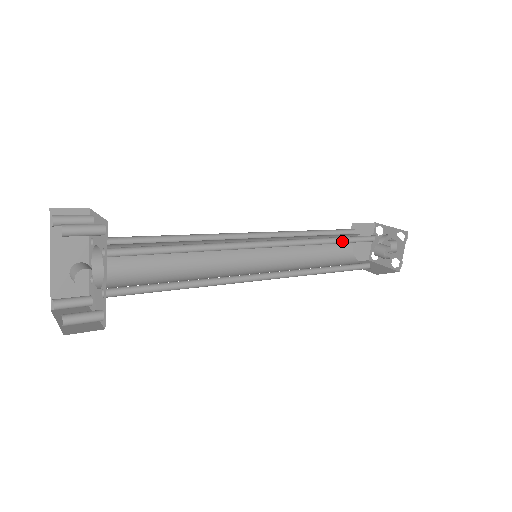
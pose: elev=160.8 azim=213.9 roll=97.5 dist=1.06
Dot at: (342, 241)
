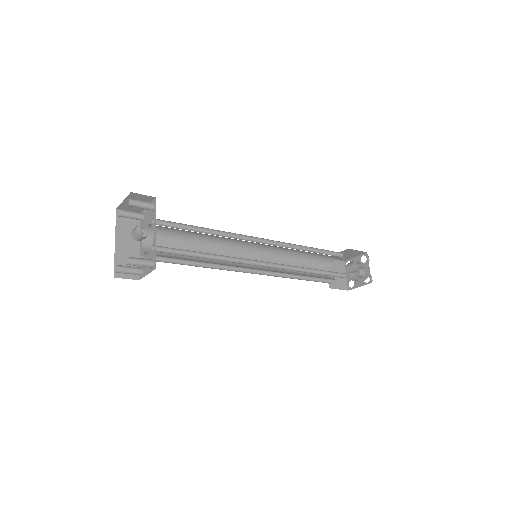
Dot at: occluded
